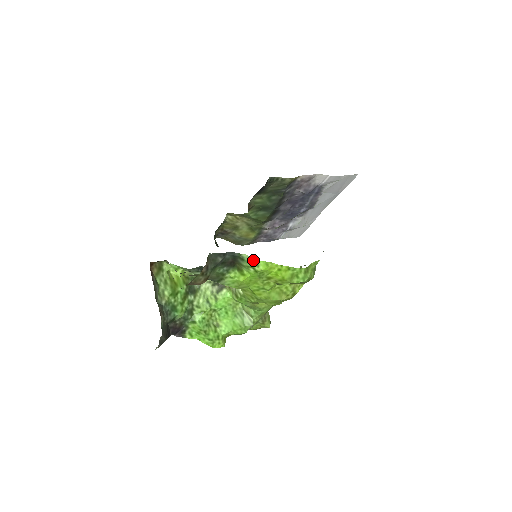
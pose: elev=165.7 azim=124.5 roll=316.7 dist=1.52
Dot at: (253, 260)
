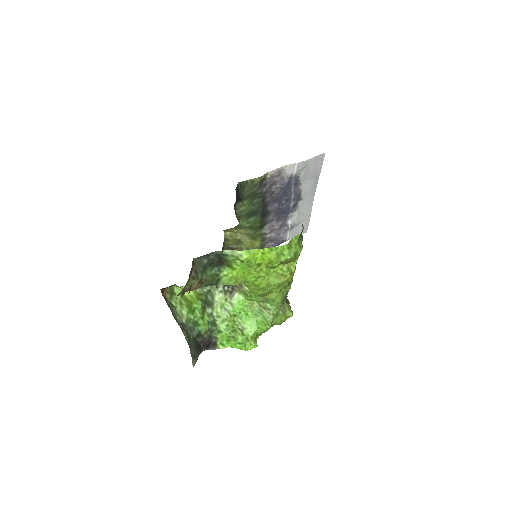
Dot at: (235, 252)
